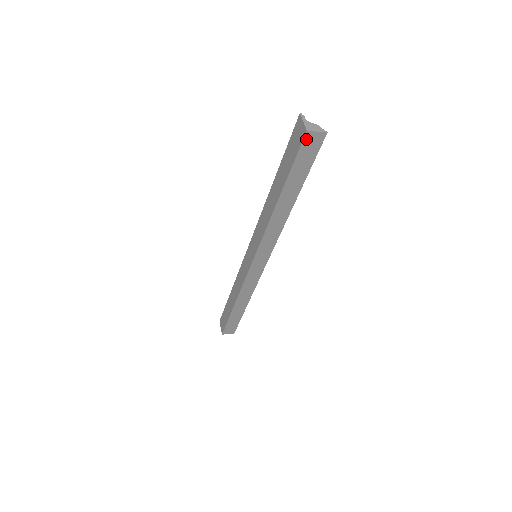
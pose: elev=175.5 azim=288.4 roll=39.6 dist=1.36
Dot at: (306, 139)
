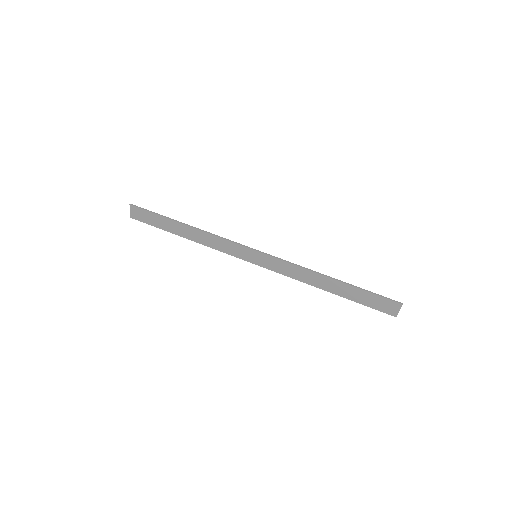
Dot at: (390, 313)
